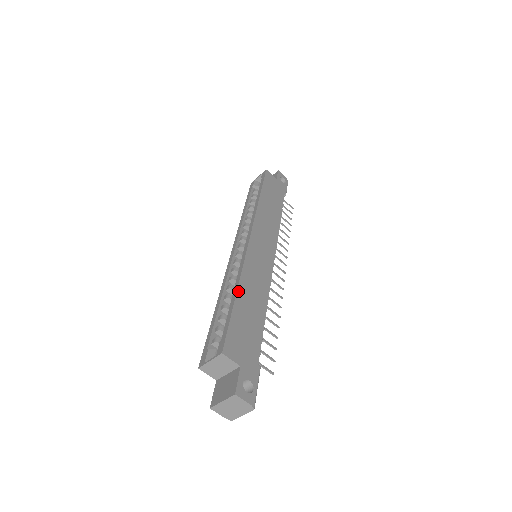
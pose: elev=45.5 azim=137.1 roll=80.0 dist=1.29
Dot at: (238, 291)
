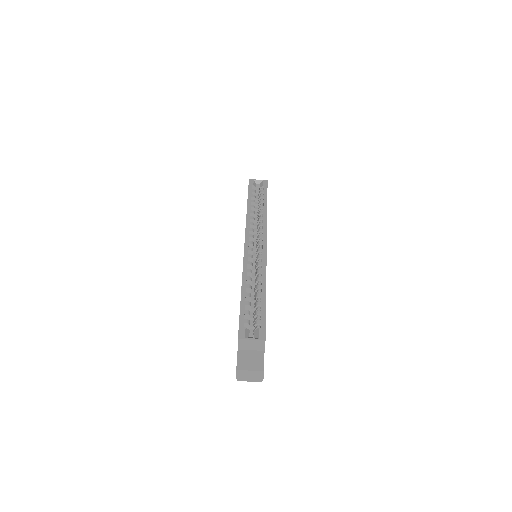
Dot at: occluded
